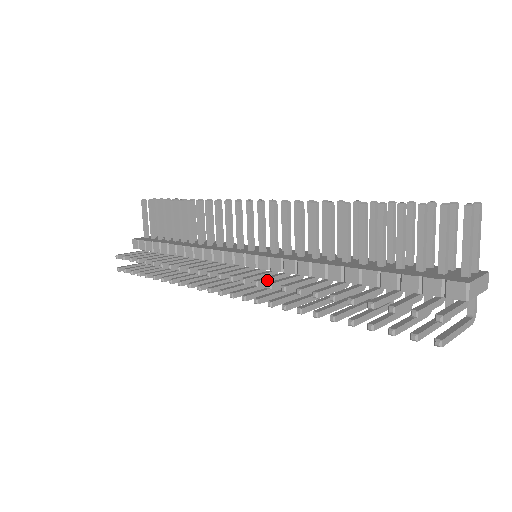
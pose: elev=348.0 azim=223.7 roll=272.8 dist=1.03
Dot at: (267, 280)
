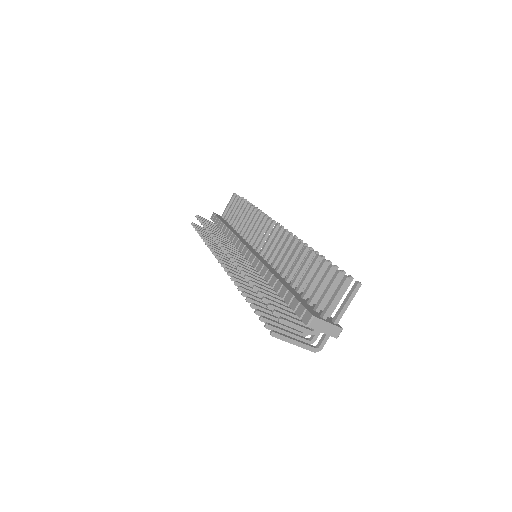
Dot at: (243, 266)
